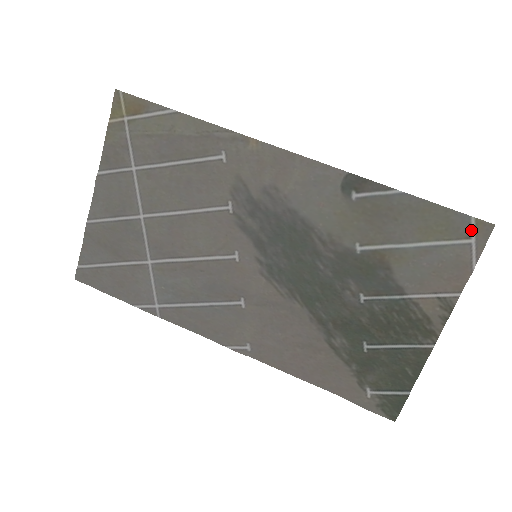
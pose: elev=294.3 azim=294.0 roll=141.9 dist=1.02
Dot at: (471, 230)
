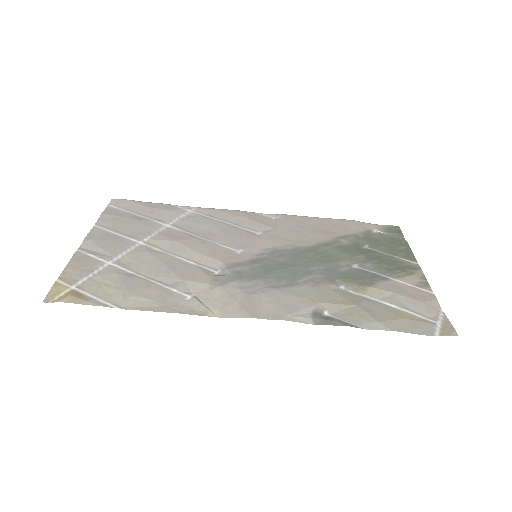
Dot at: (436, 328)
